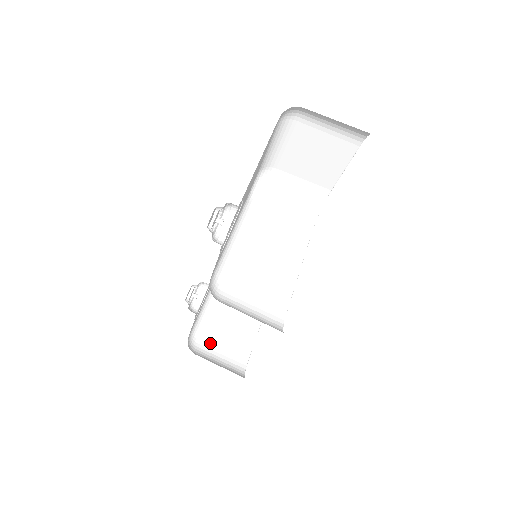
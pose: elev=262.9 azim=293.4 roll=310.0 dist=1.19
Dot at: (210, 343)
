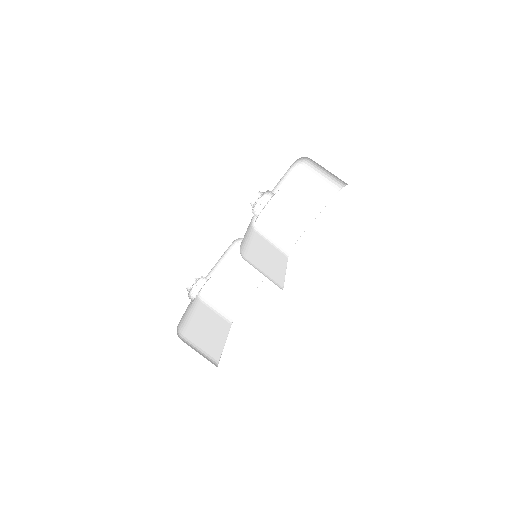
Dot at: (189, 341)
